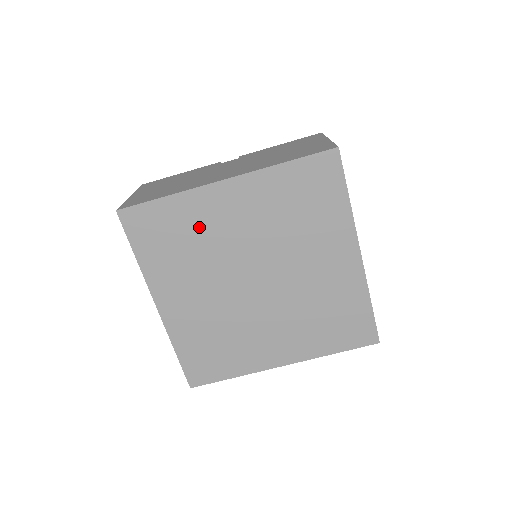
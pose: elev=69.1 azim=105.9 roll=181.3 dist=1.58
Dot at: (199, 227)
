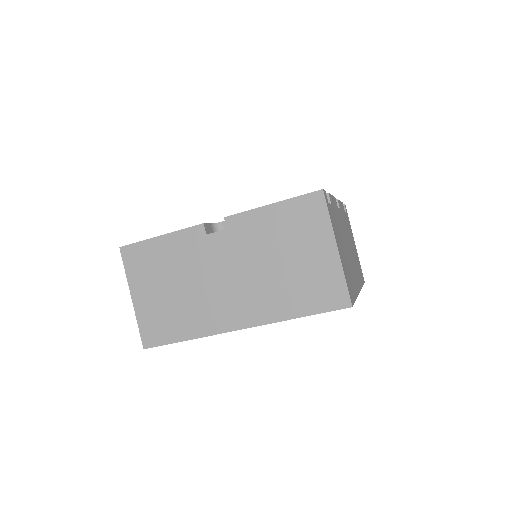
Dot at: occluded
